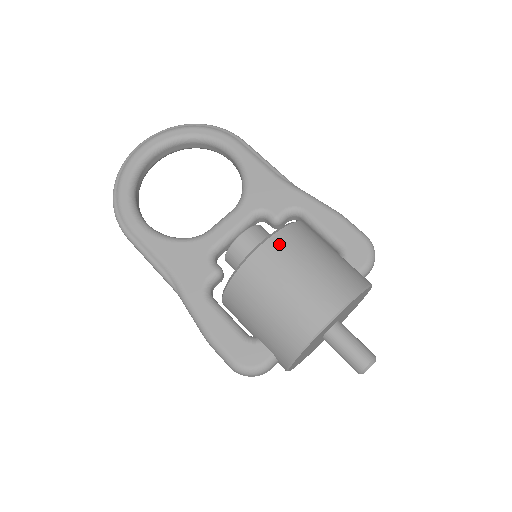
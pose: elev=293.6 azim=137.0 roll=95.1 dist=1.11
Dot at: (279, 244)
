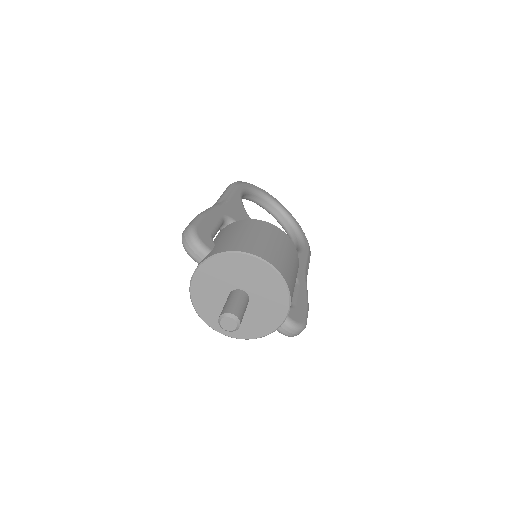
Dot at: (289, 242)
